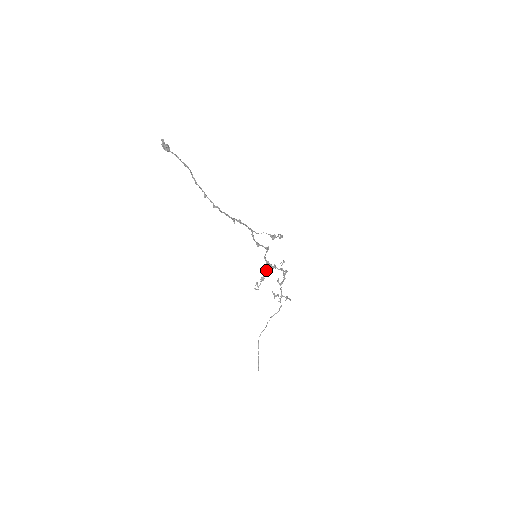
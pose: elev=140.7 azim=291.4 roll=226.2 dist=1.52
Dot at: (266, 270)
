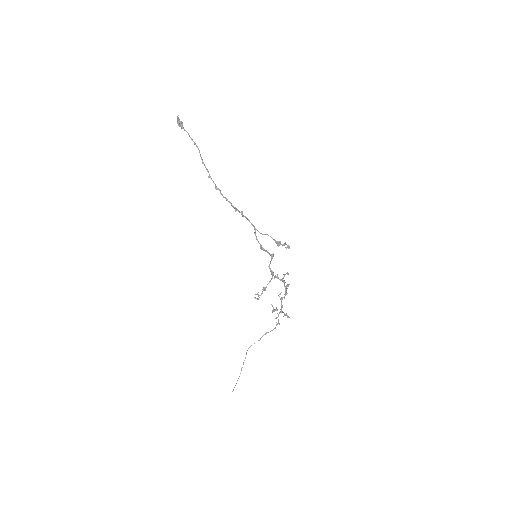
Dot at: occluded
